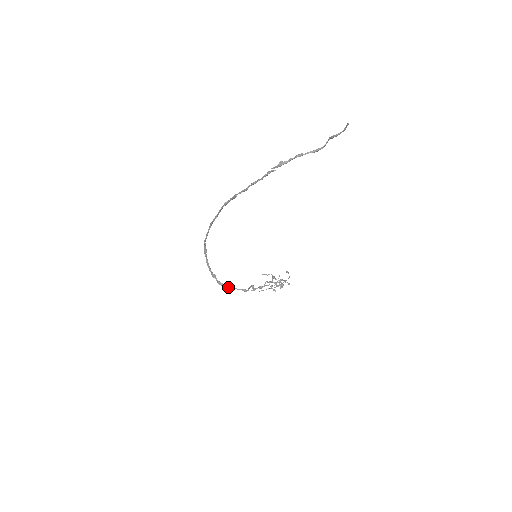
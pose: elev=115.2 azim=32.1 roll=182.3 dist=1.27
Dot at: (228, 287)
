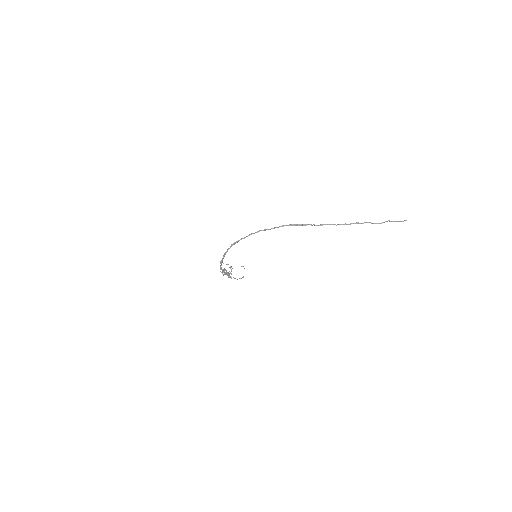
Dot at: occluded
